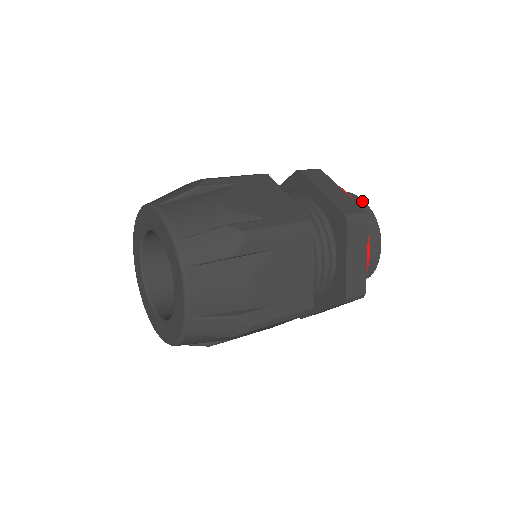
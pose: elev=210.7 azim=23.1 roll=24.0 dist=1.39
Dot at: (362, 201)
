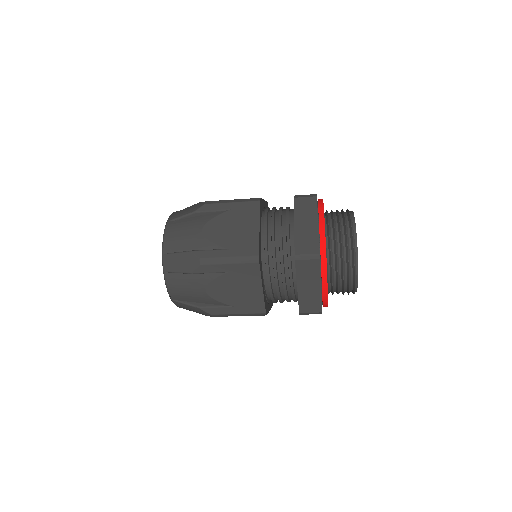
Dot at: (351, 231)
